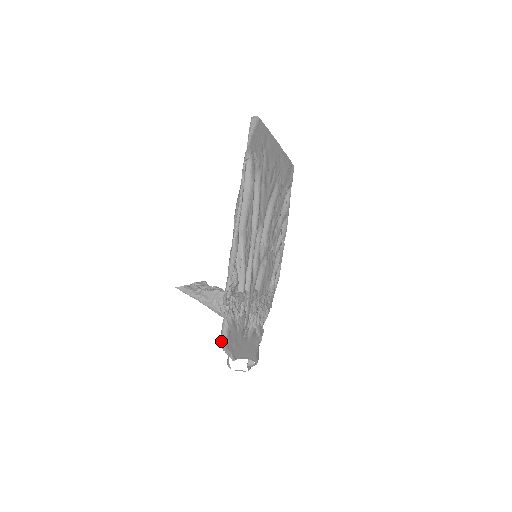
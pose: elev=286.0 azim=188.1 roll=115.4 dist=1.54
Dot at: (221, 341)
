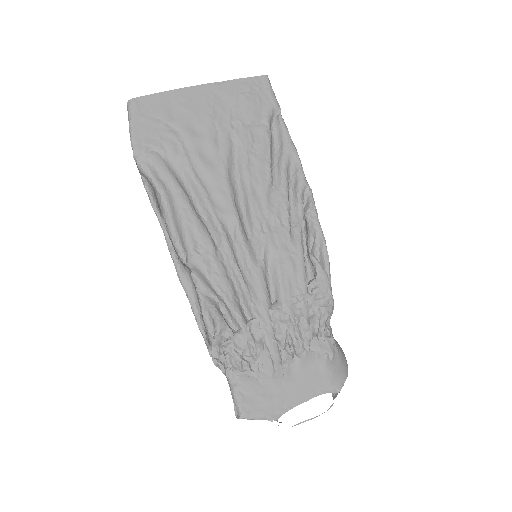
Dot at: (236, 411)
